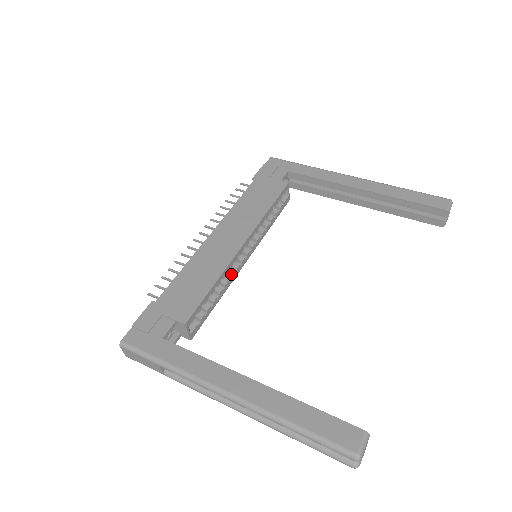
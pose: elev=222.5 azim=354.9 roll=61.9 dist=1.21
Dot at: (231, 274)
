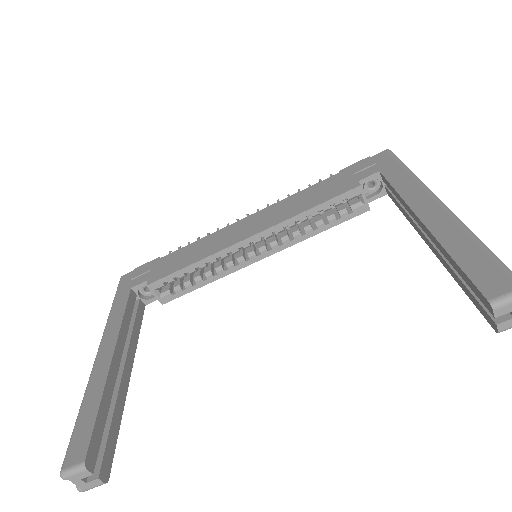
Dot at: (230, 264)
